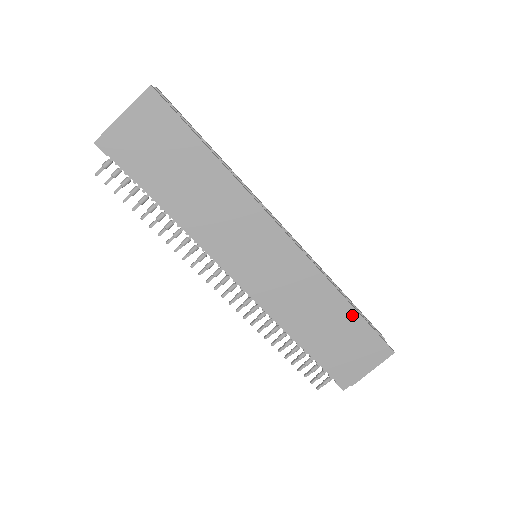
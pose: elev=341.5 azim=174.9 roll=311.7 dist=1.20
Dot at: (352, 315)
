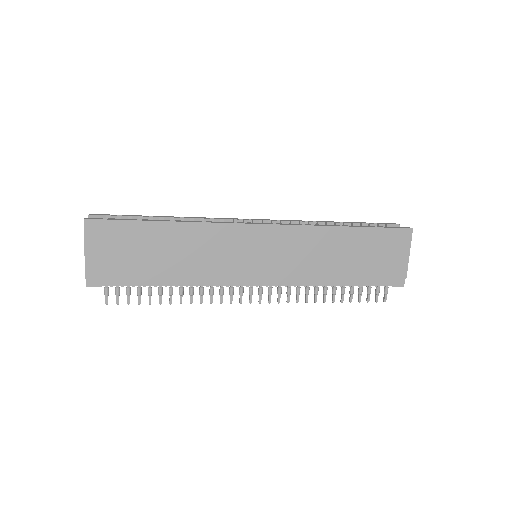
Dot at: (357, 233)
